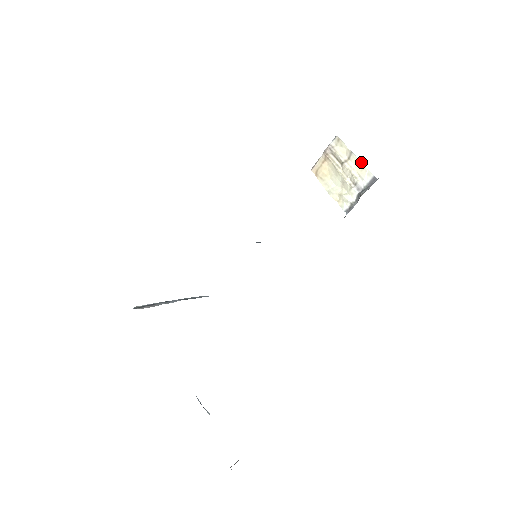
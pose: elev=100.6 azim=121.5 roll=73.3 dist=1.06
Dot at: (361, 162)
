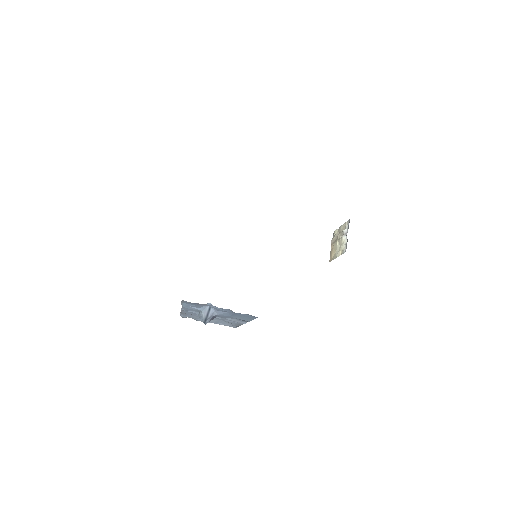
Dot at: (343, 224)
